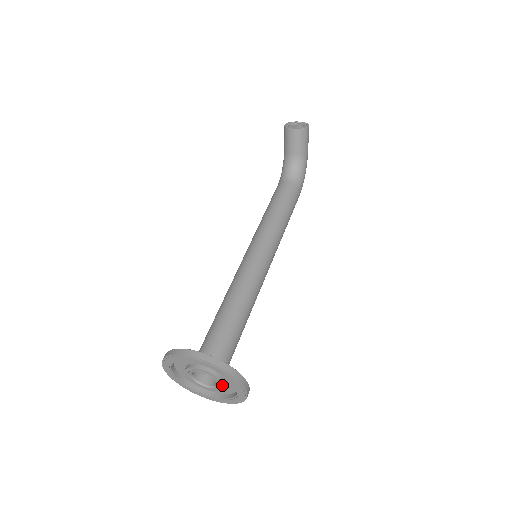
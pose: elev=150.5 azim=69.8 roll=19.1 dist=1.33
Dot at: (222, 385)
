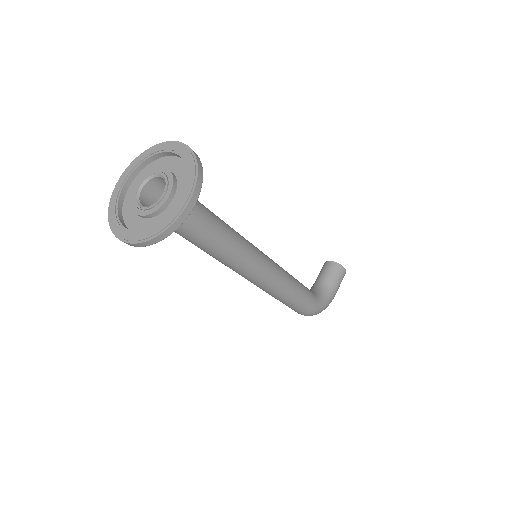
Dot at: (167, 194)
